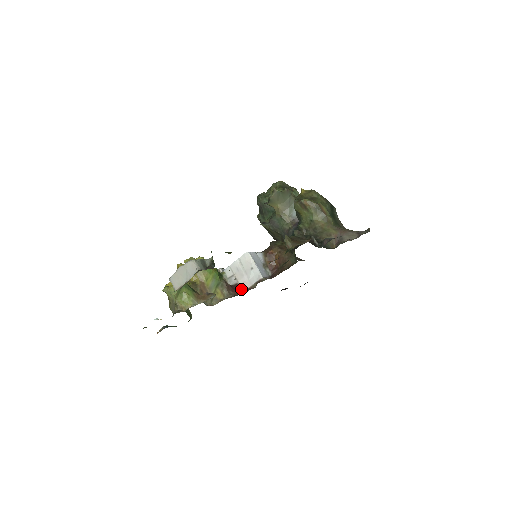
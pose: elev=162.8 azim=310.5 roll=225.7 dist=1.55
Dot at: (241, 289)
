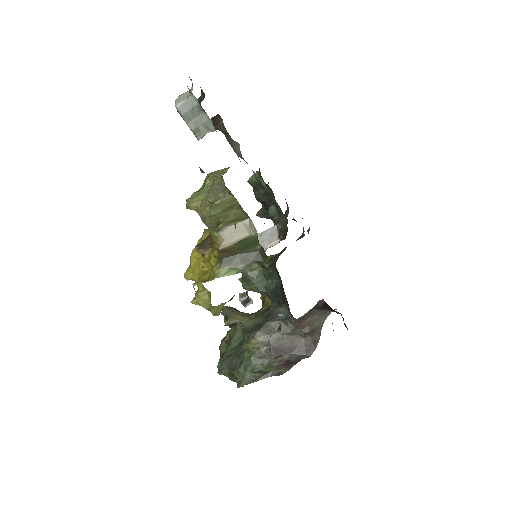
Dot at: occluded
